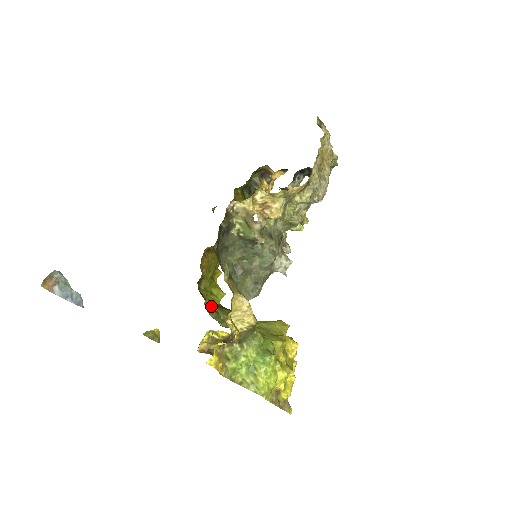
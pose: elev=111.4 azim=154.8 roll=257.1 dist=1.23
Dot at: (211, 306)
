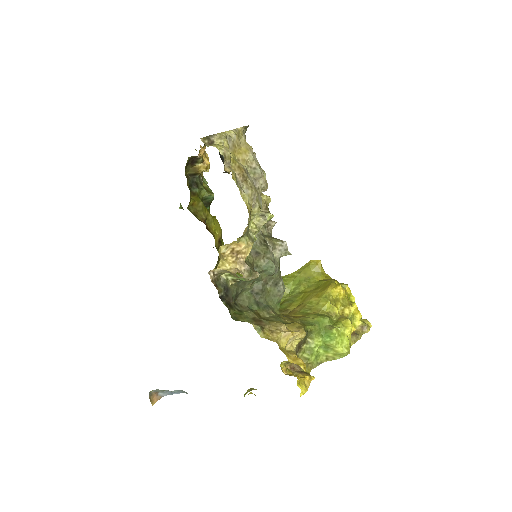
Dot at: occluded
